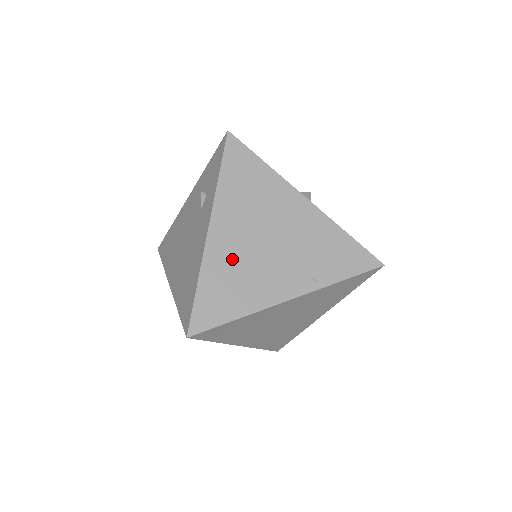
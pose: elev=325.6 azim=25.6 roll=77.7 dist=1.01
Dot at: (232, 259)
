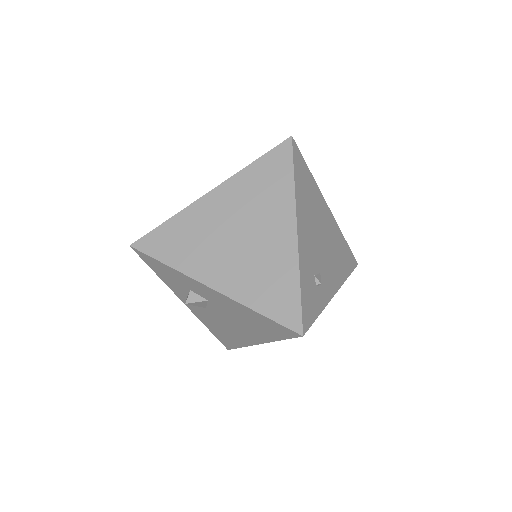
Dot at: occluded
